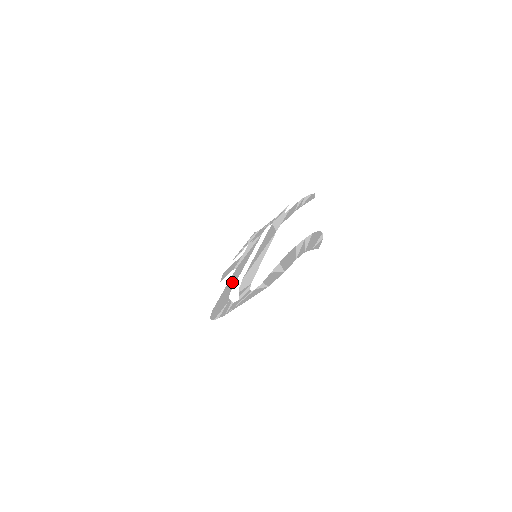
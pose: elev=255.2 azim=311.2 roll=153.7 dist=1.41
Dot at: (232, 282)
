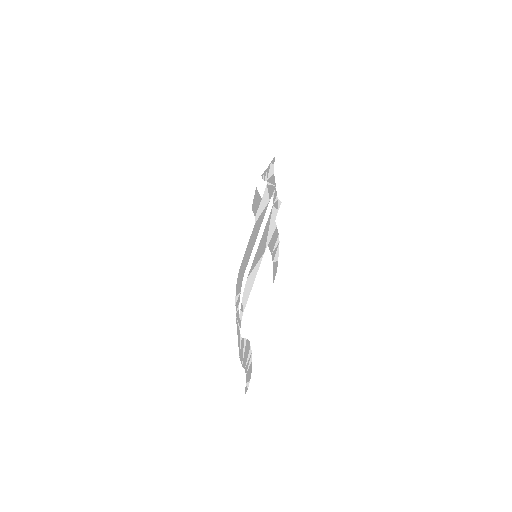
Dot at: (247, 255)
